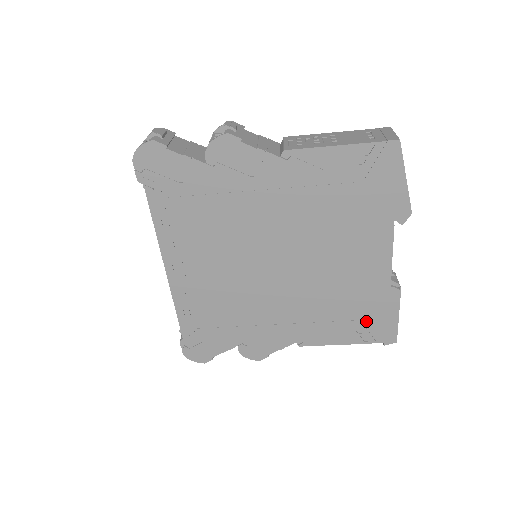
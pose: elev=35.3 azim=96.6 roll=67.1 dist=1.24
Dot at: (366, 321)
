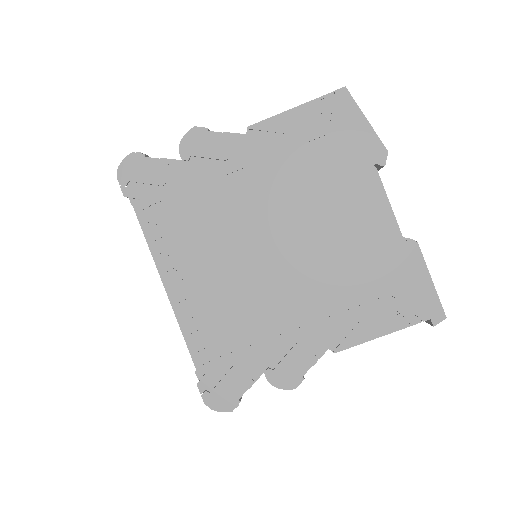
Dot at: (397, 294)
